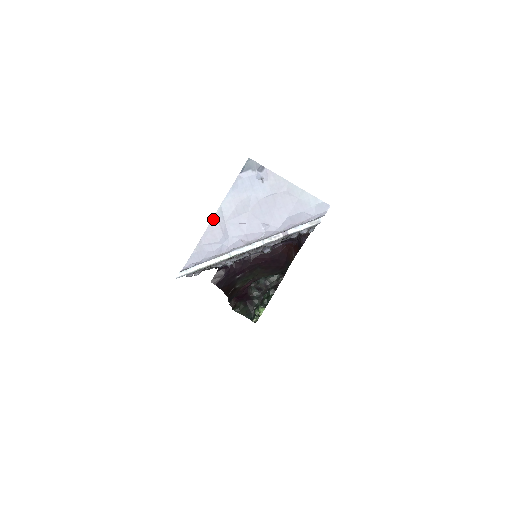
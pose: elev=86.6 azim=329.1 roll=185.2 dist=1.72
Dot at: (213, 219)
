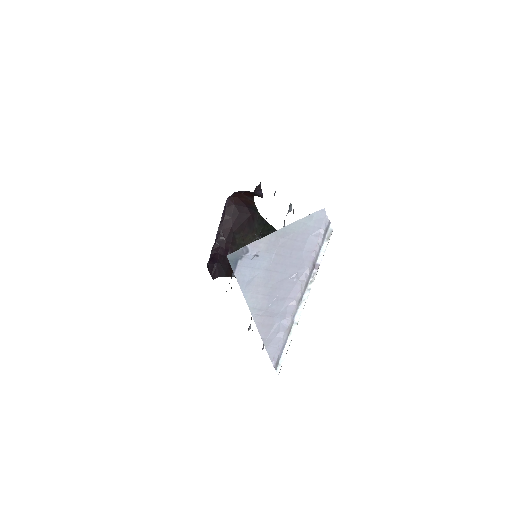
Dot at: (254, 319)
